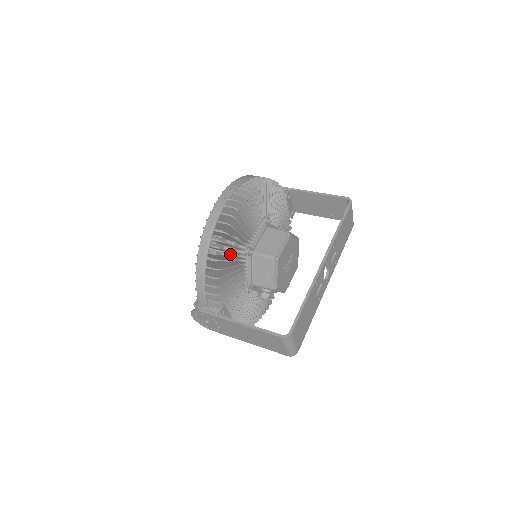
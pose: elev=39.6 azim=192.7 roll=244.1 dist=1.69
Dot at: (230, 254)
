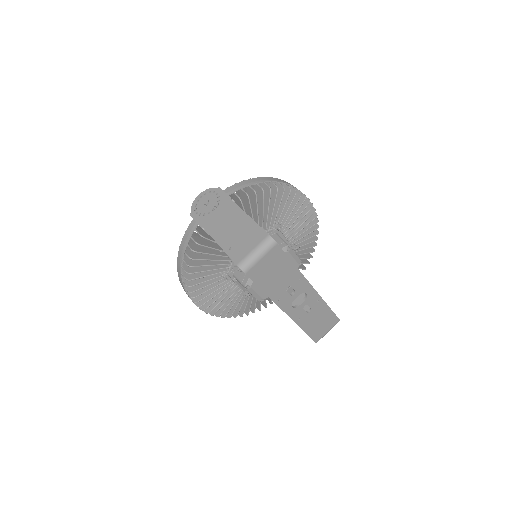
Dot at: occluded
